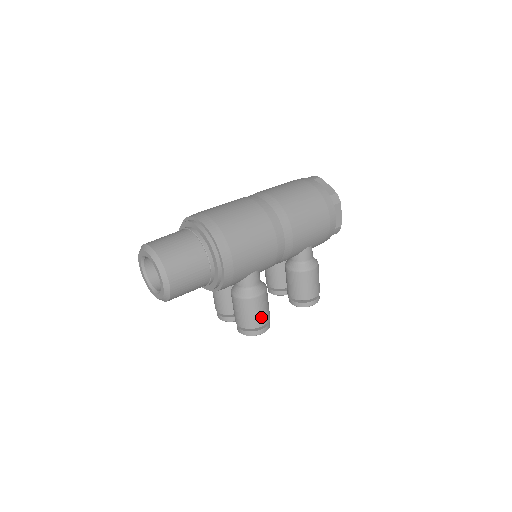
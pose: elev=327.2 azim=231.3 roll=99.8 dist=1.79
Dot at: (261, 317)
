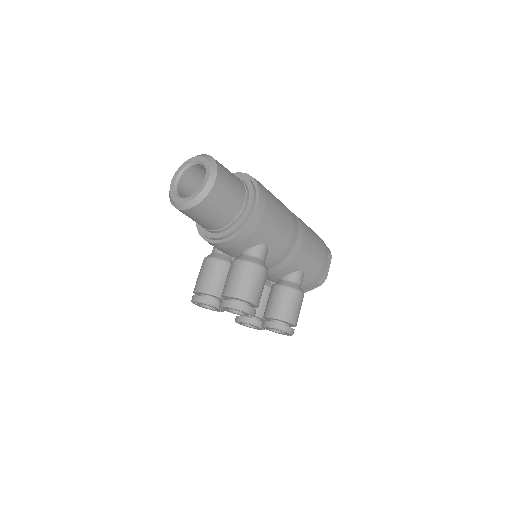
Dot at: (257, 292)
